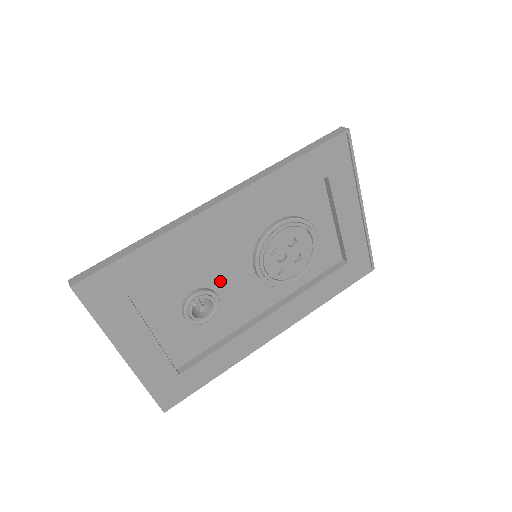
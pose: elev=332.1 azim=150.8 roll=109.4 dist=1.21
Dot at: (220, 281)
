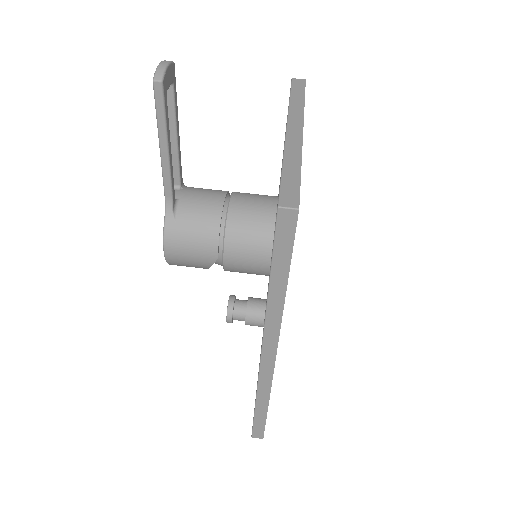
Dot at: occluded
